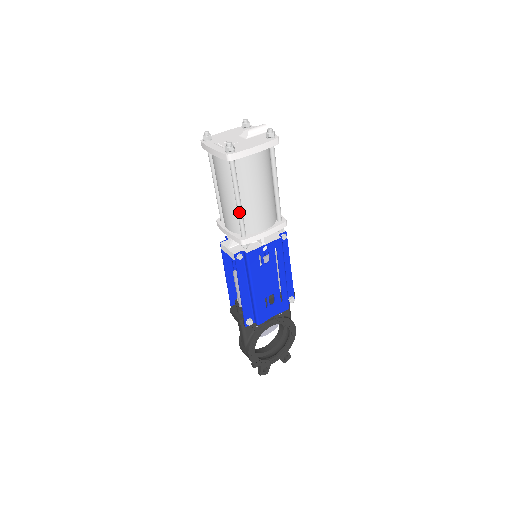
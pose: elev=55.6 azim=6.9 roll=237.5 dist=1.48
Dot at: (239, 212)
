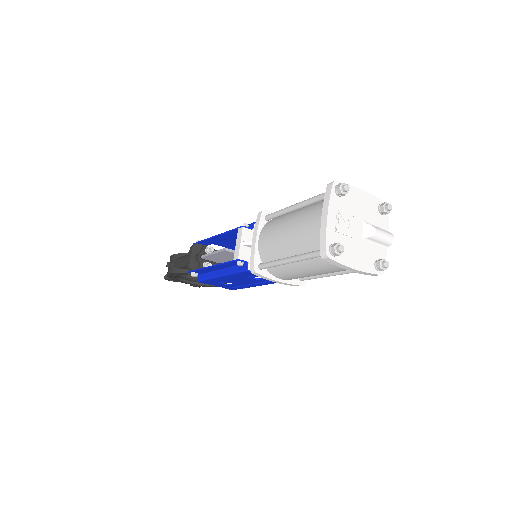
Dot at: (279, 263)
